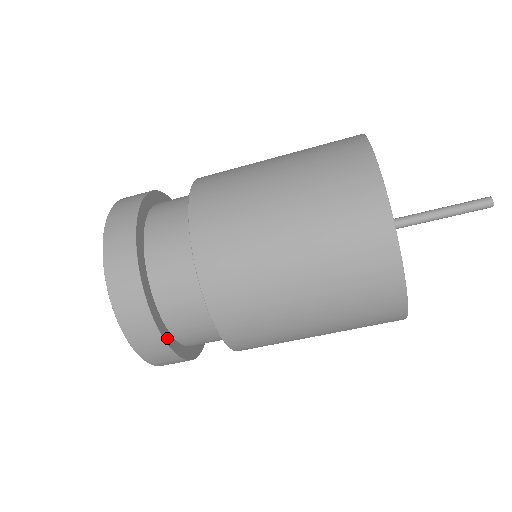
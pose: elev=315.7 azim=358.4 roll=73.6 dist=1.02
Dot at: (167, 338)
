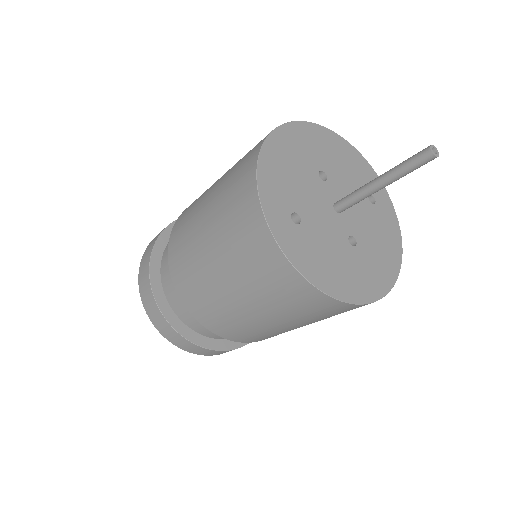
Dot at: (158, 294)
